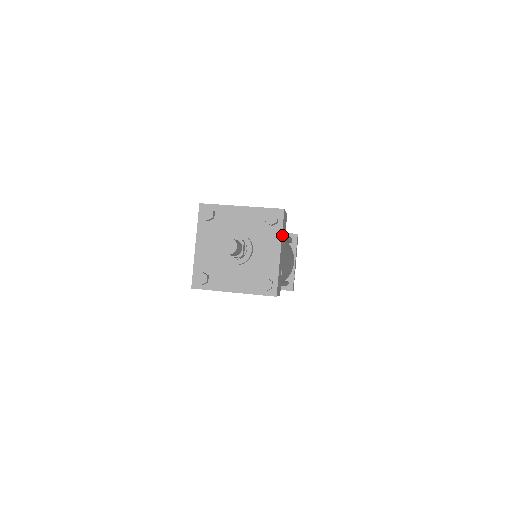
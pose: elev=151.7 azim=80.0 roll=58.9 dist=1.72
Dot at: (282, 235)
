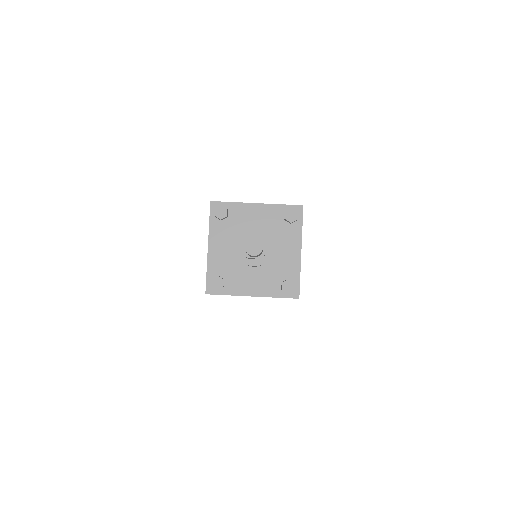
Dot at: (301, 233)
